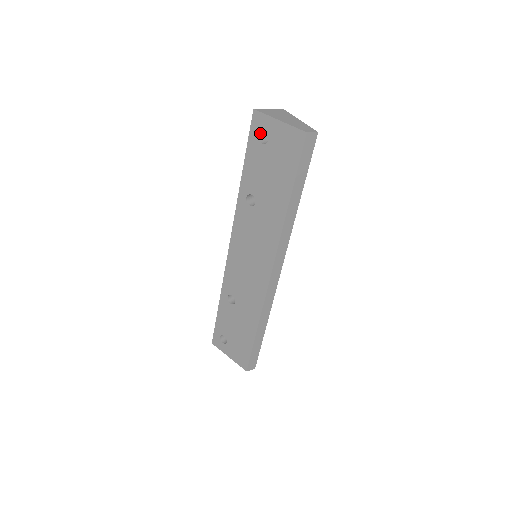
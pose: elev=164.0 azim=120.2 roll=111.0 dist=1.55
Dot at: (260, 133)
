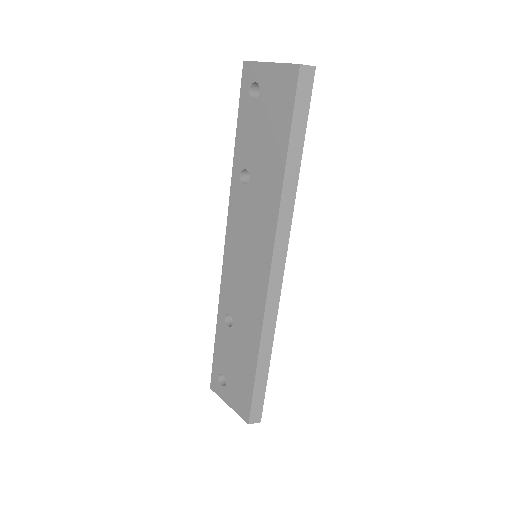
Dot at: (252, 89)
